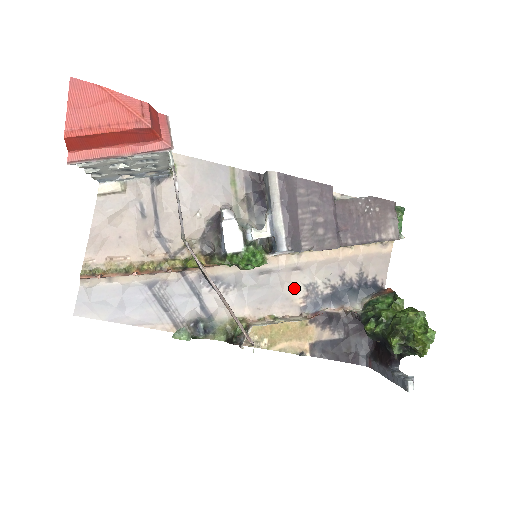
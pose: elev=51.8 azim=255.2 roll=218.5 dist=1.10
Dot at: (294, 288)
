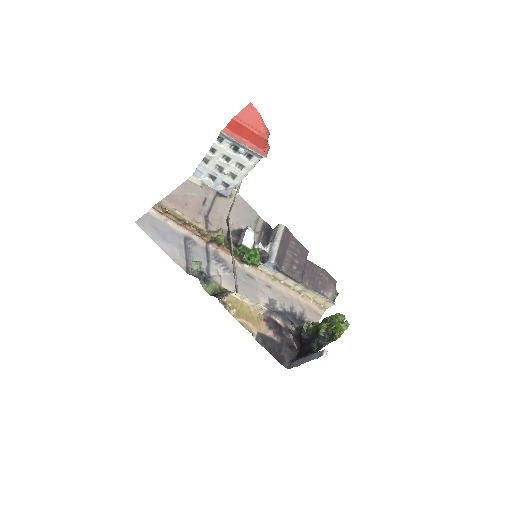
Dot at: (263, 295)
